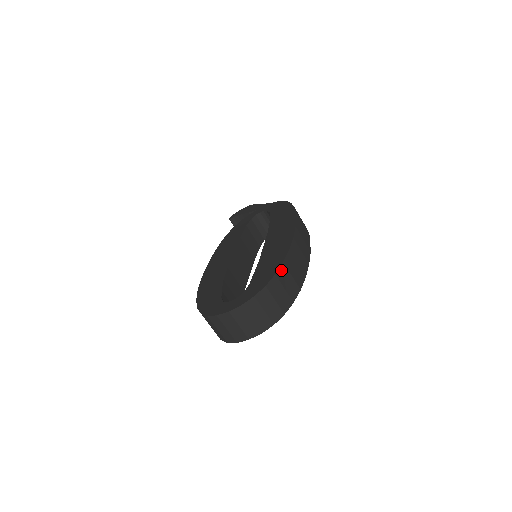
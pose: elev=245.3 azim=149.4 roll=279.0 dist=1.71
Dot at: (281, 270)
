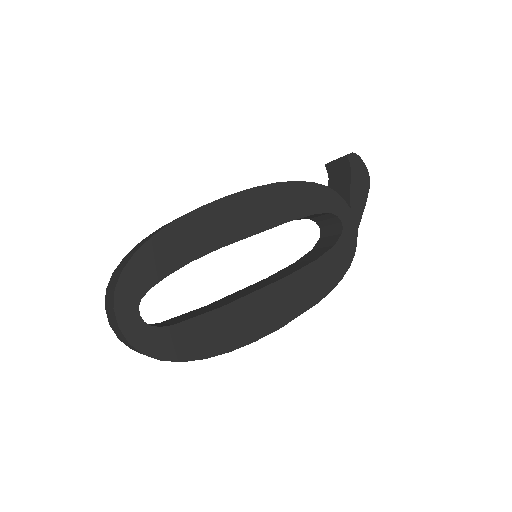
Dot at: (193, 360)
